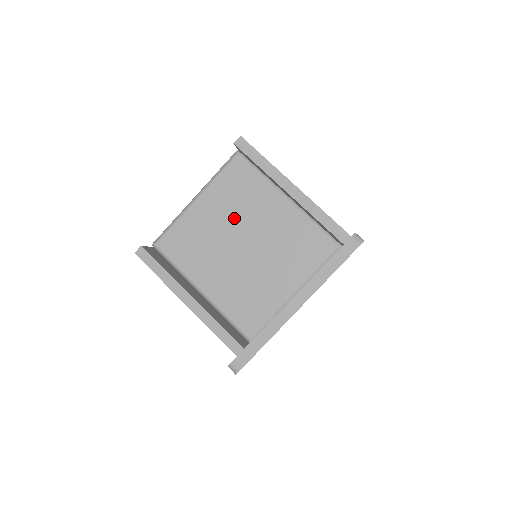
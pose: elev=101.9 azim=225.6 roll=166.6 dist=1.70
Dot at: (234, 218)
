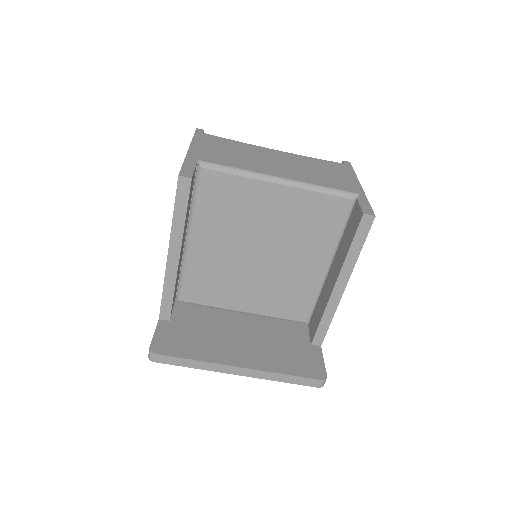
Dot at: (282, 232)
